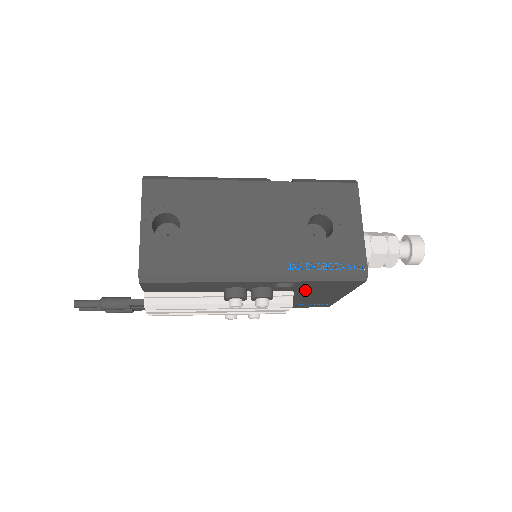
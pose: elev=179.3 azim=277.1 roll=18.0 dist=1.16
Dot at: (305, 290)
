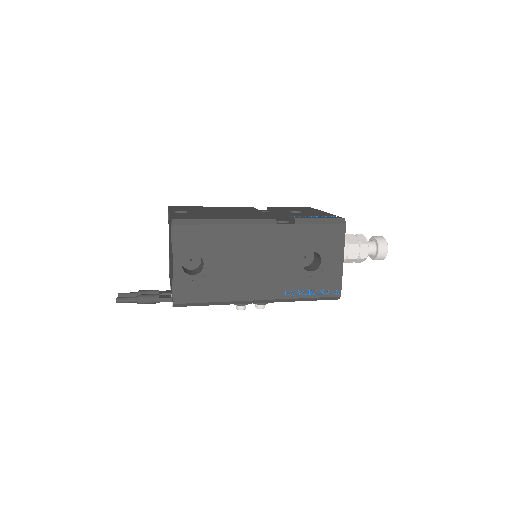
Dot at: occluded
